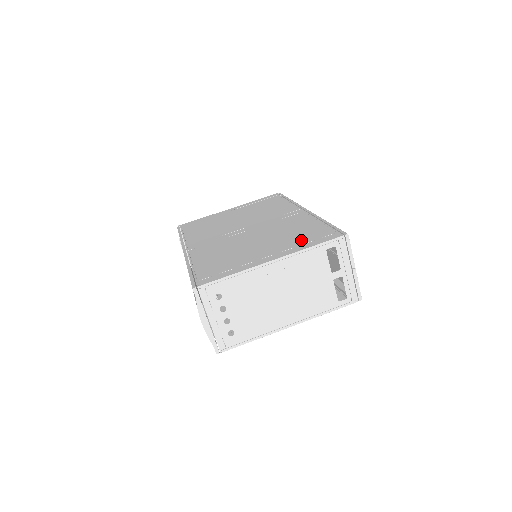
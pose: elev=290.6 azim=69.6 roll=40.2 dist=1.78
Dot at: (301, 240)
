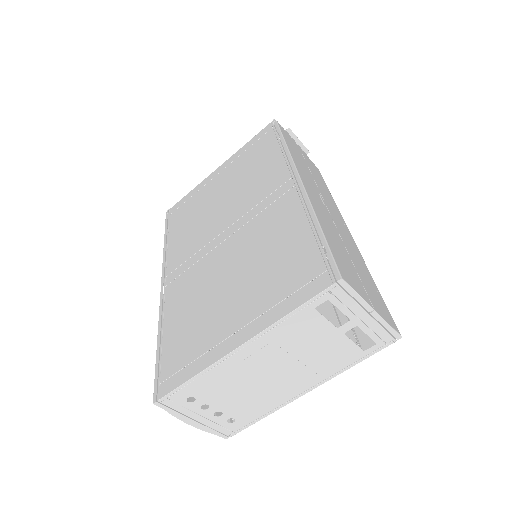
Dot at: (279, 288)
